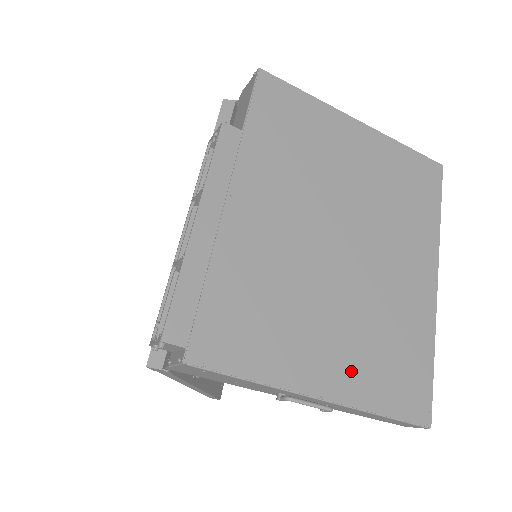
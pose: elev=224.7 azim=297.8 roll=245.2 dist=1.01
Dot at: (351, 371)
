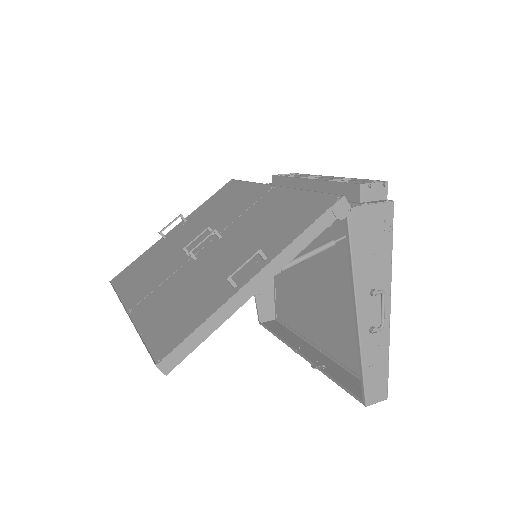
Dot at: occluded
